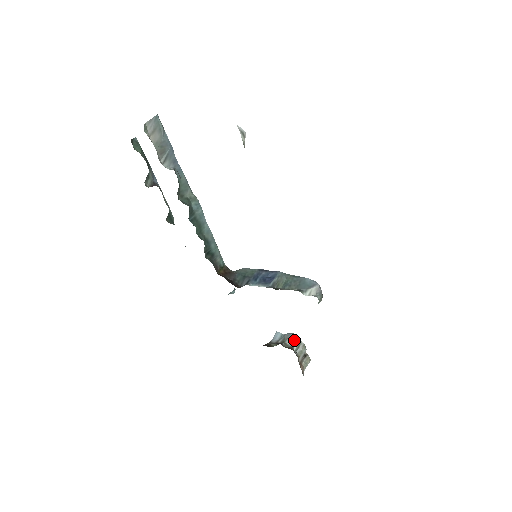
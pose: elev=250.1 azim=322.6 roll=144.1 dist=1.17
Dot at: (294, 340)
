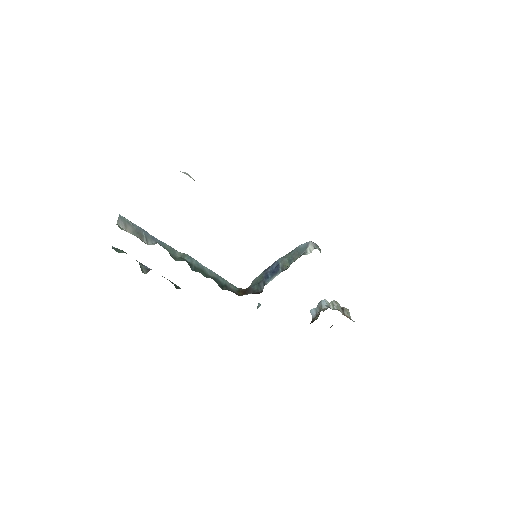
Dot at: (326, 303)
